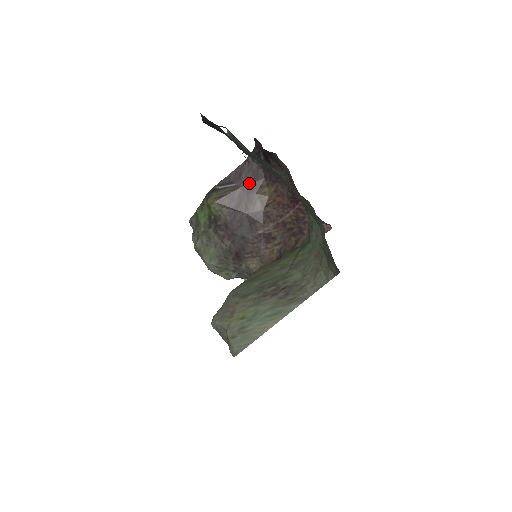
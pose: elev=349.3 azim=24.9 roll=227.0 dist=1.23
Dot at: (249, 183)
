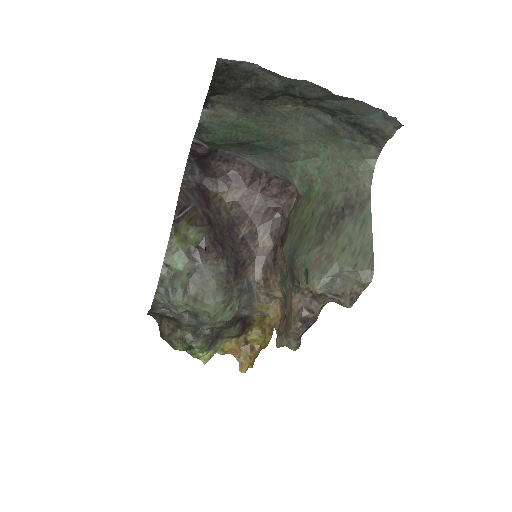
Dot at: (201, 199)
